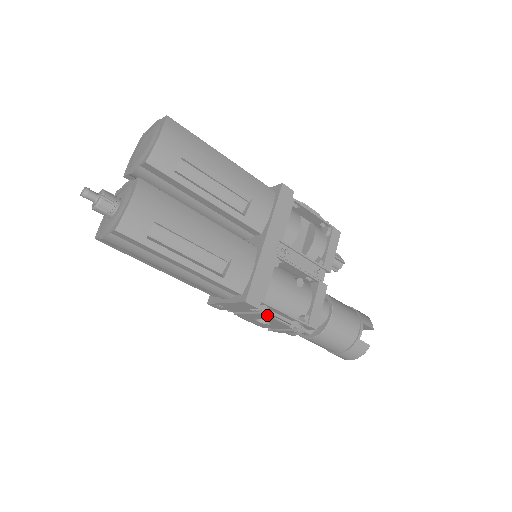
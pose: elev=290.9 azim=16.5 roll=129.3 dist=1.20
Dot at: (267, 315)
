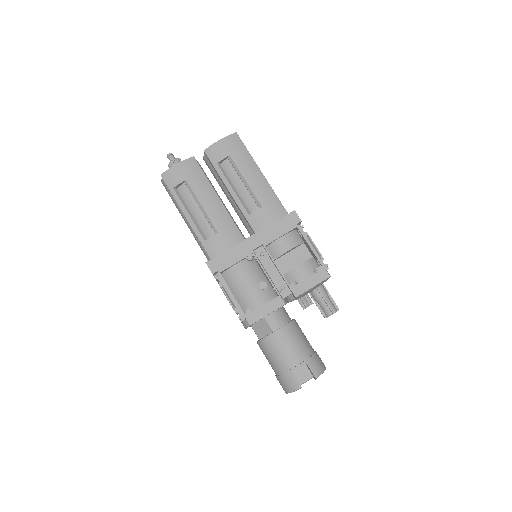
Dot at: (221, 287)
